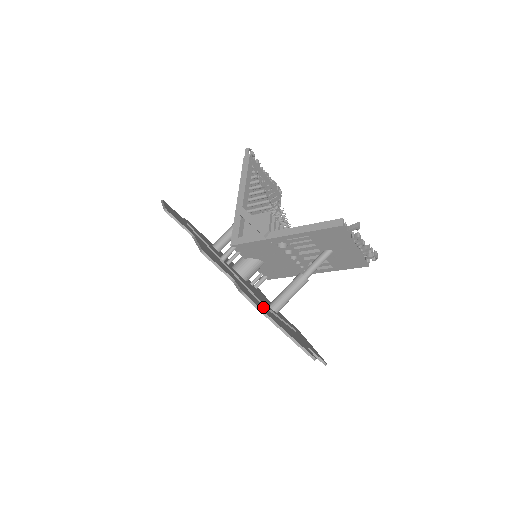
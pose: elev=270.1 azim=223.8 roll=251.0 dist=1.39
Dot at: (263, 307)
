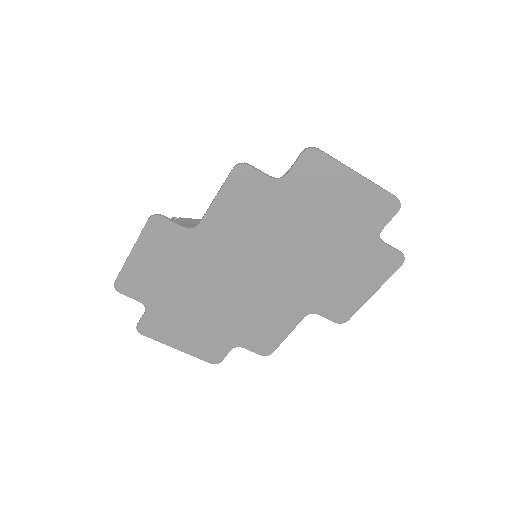
Dot at: (323, 192)
